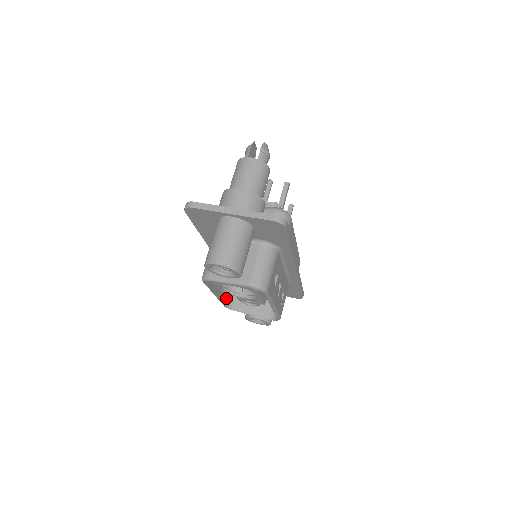
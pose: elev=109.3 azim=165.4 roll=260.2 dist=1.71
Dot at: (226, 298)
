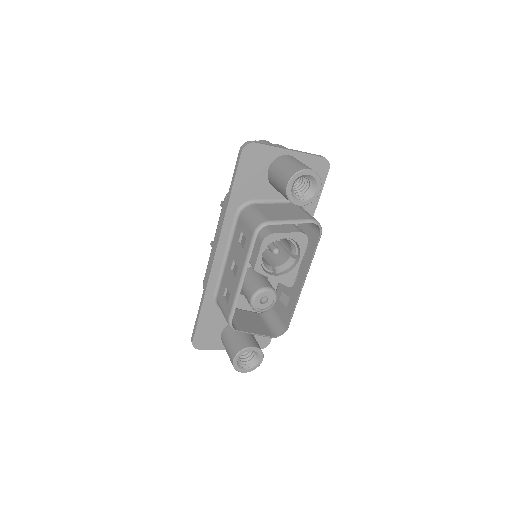
Dot at: occluded
